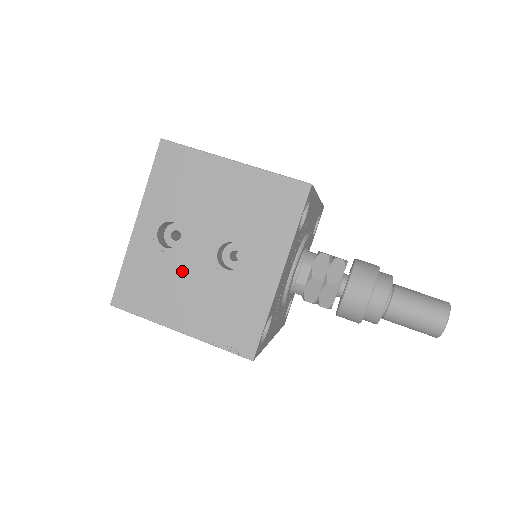
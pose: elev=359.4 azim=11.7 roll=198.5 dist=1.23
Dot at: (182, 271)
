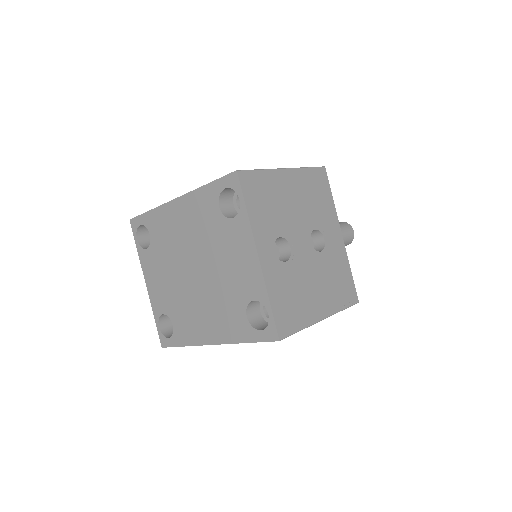
Dot at: (303, 272)
